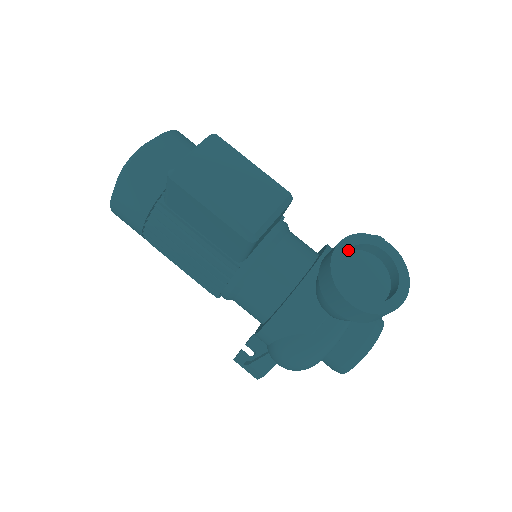
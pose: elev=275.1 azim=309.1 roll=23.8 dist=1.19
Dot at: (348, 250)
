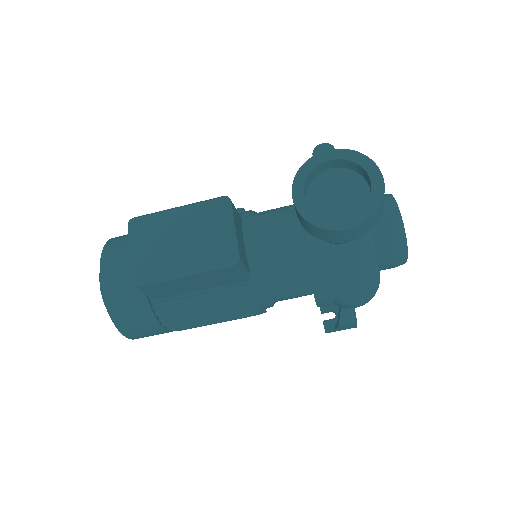
Dot at: (305, 191)
